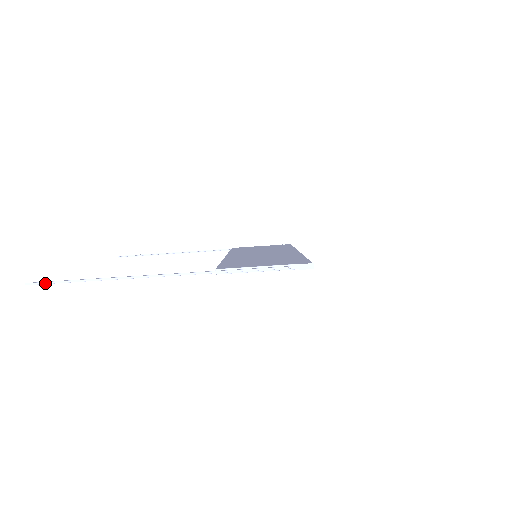
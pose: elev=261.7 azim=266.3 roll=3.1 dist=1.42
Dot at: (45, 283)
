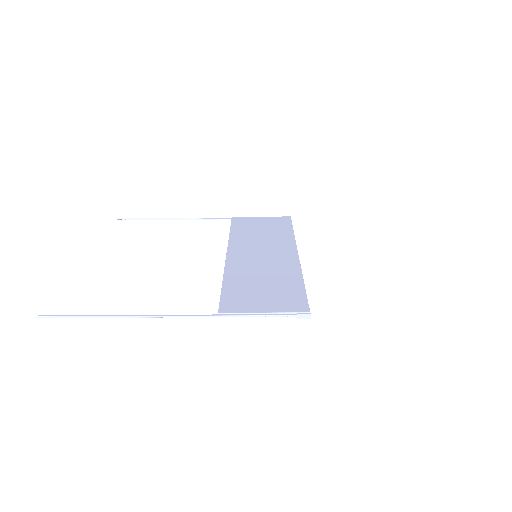
Dot at: (56, 317)
